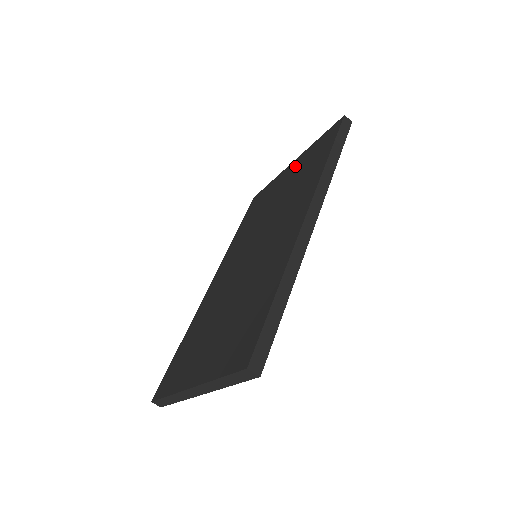
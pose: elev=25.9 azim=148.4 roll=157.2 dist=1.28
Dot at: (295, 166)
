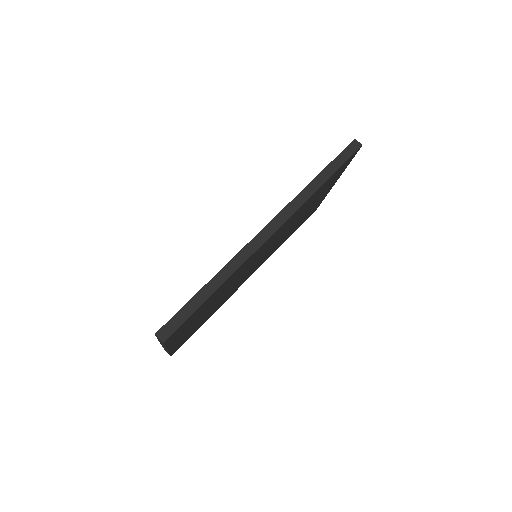
Dot at: occluded
